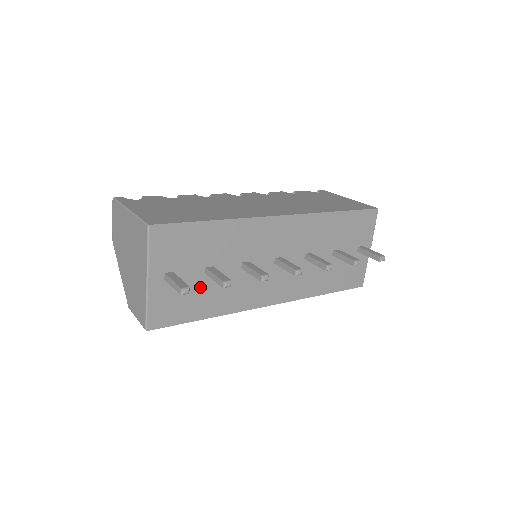
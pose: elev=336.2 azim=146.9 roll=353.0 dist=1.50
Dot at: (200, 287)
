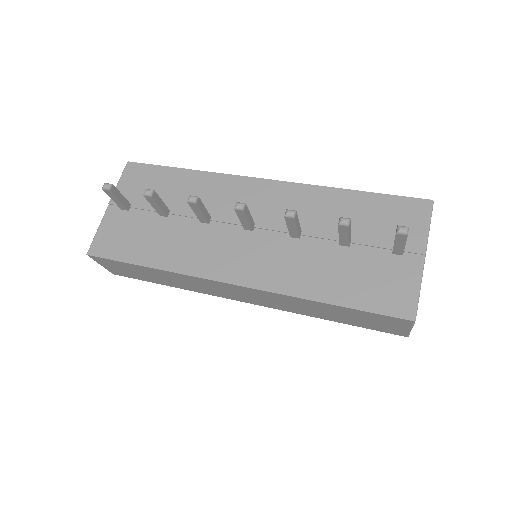
Dot at: (151, 229)
